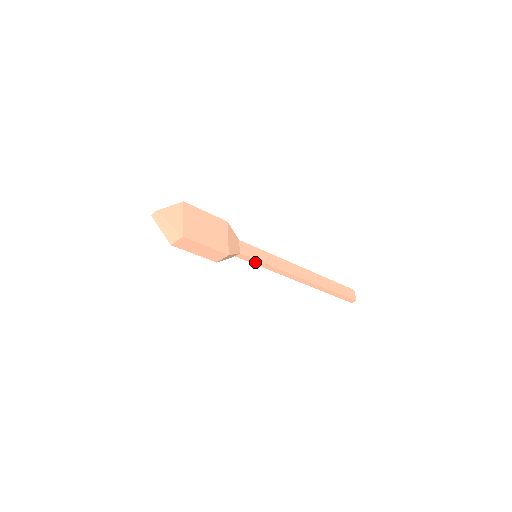
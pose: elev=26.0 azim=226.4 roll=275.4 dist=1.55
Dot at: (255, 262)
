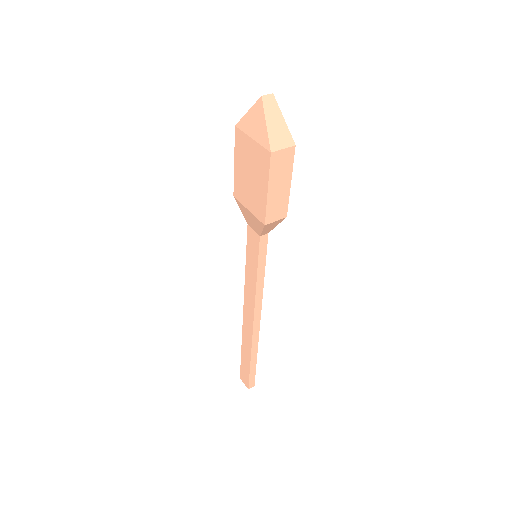
Dot at: (261, 261)
